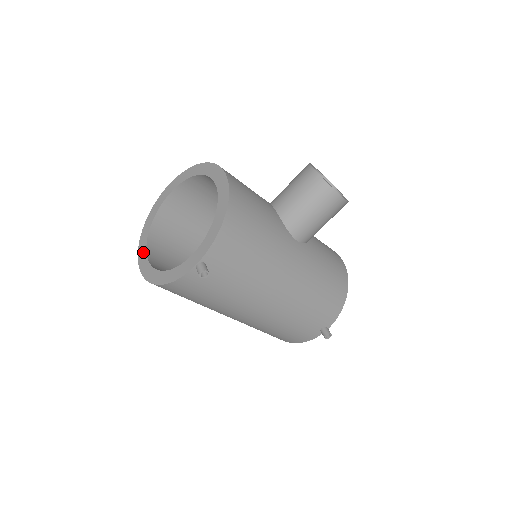
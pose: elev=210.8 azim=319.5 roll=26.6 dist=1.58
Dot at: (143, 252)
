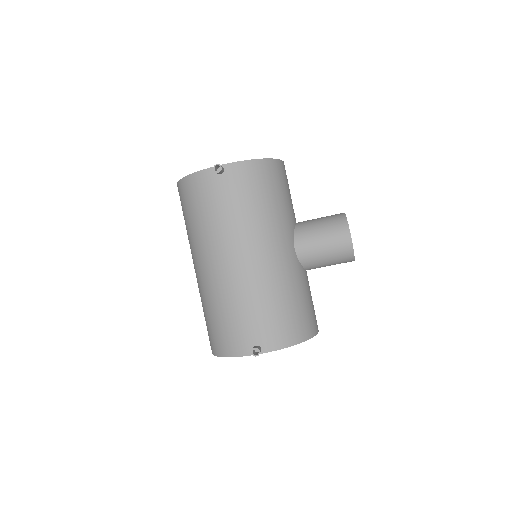
Dot at: occluded
